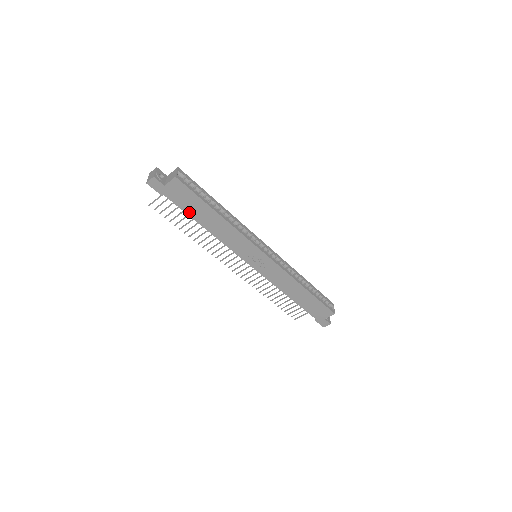
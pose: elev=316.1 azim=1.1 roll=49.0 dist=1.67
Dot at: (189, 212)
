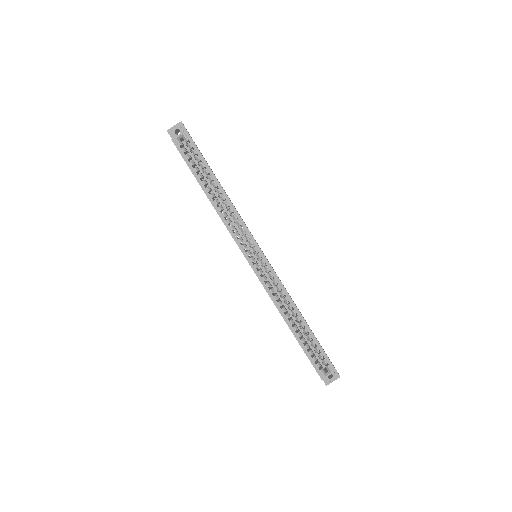
Dot at: occluded
